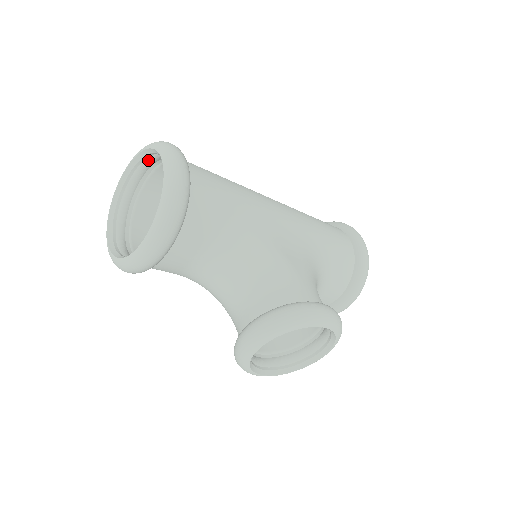
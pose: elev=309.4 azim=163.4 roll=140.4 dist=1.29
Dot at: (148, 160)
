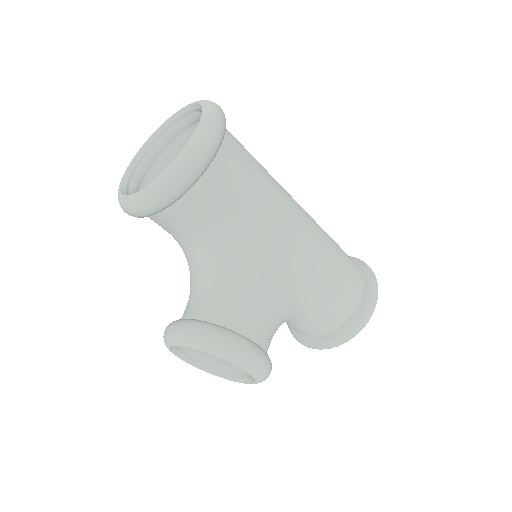
Dot at: occluded
